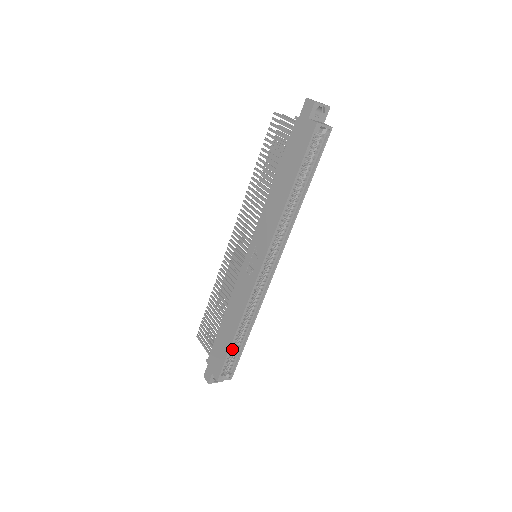
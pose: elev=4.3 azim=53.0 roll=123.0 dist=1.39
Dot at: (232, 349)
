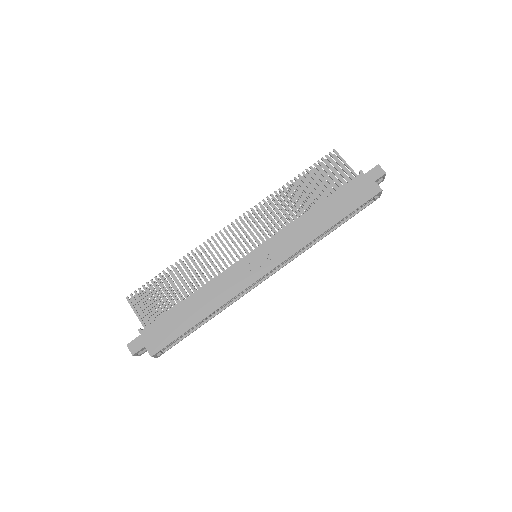
Dot at: occluded
